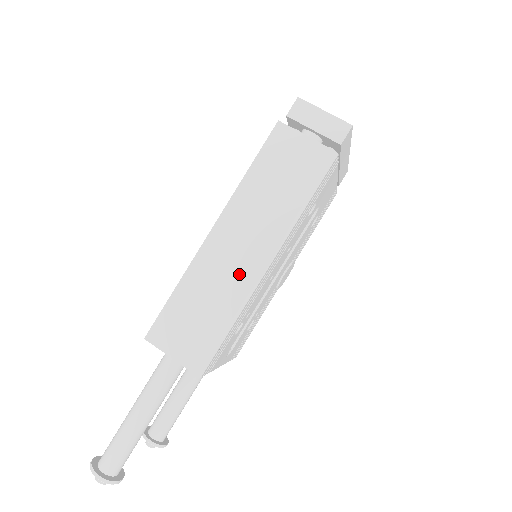
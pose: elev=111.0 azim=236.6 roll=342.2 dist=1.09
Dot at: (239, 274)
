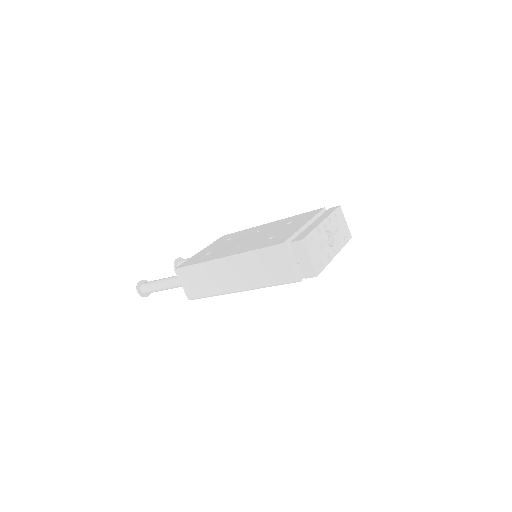
Dot at: (224, 284)
